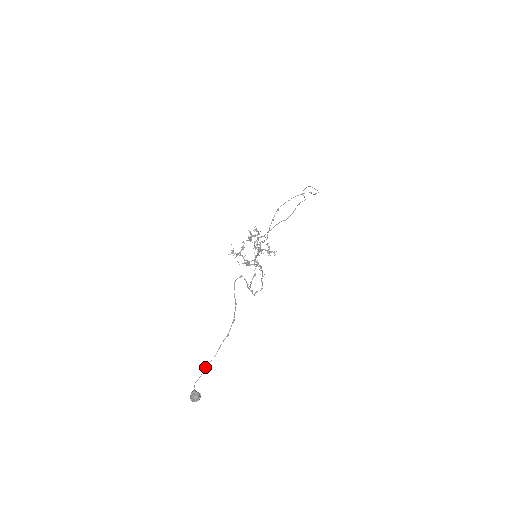
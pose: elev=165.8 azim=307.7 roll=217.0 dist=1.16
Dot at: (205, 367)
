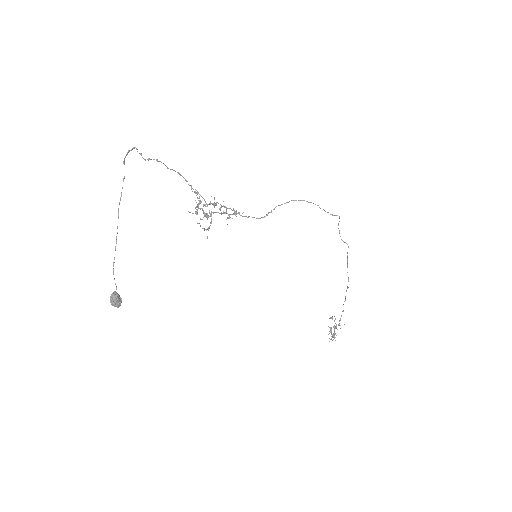
Dot at: (115, 248)
